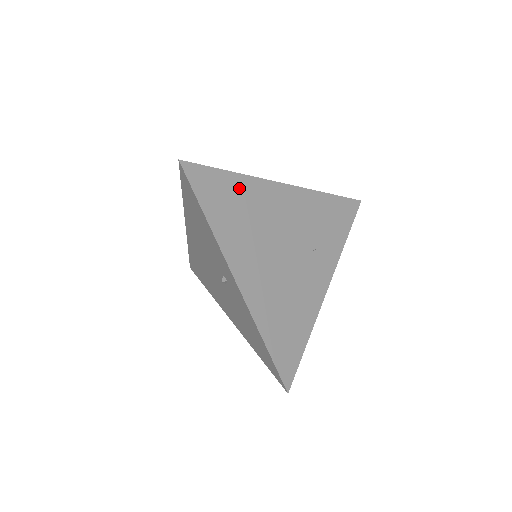
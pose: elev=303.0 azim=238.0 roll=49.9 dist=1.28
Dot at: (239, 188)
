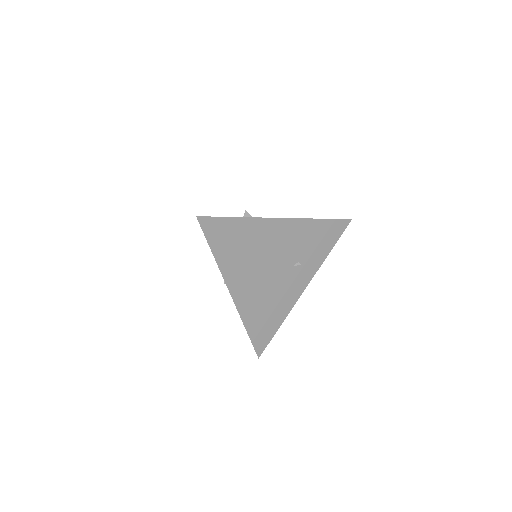
Dot at: (242, 228)
